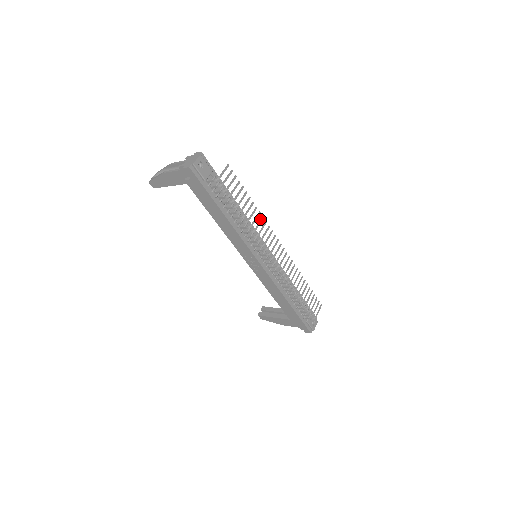
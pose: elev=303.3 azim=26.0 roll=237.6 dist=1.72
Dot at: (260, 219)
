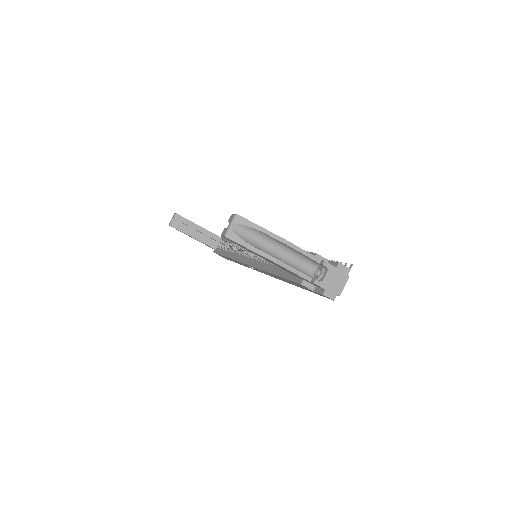
Dot at: occluded
